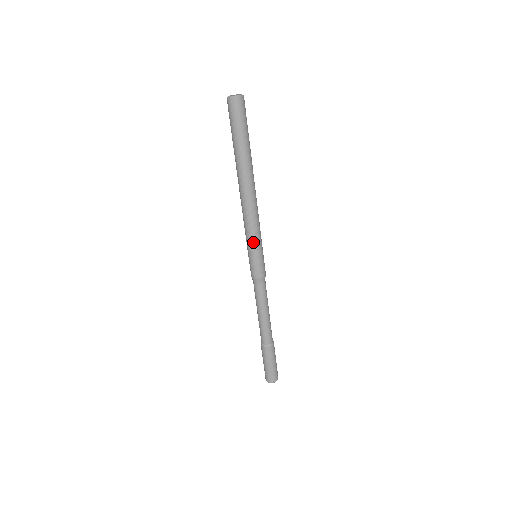
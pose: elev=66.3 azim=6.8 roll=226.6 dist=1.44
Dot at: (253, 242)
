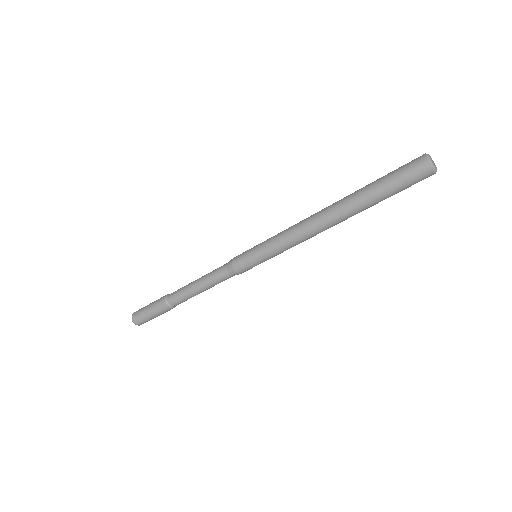
Dot at: (275, 254)
